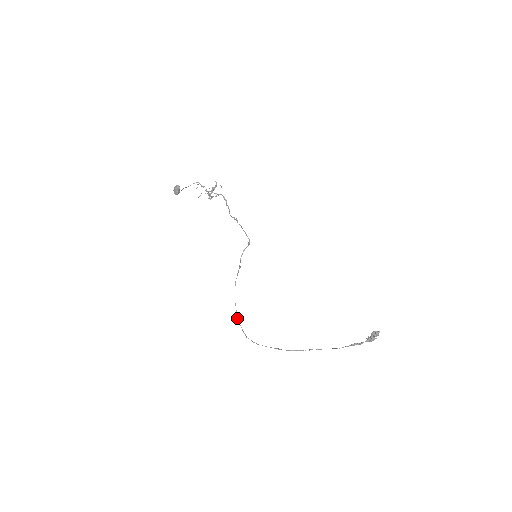
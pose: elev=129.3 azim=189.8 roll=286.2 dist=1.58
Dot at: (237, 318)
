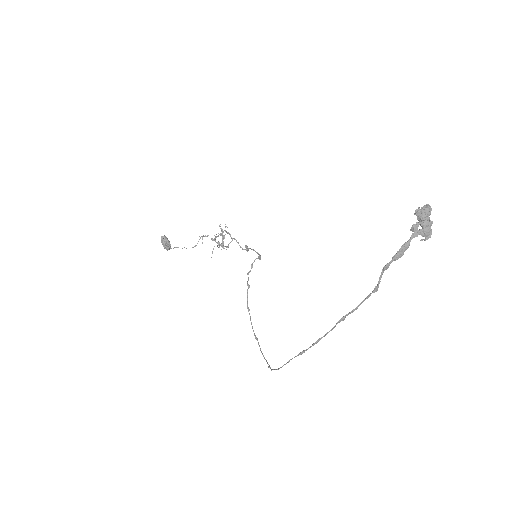
Dot at: occluded
